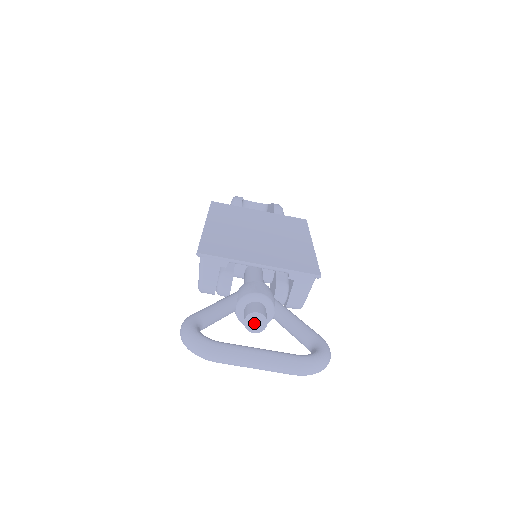
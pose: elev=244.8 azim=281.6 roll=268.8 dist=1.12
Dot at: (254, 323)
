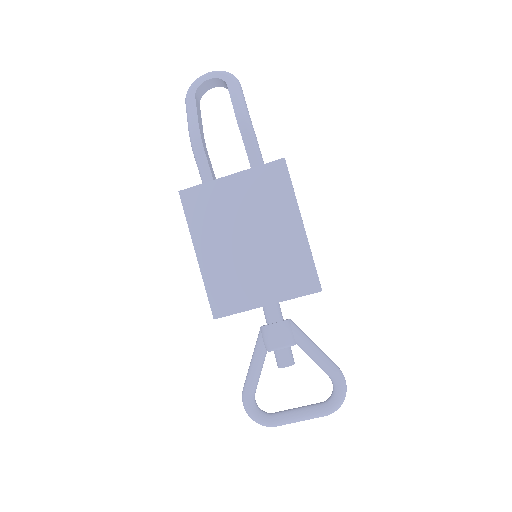
Dot at: occluded
